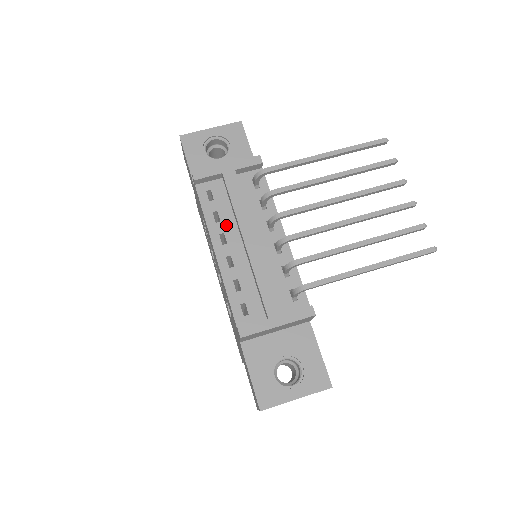
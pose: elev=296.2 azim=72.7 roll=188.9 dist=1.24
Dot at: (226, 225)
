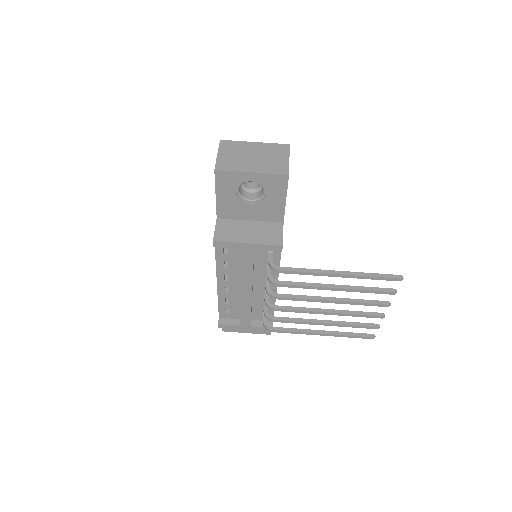
Dot at: (232, 271)
